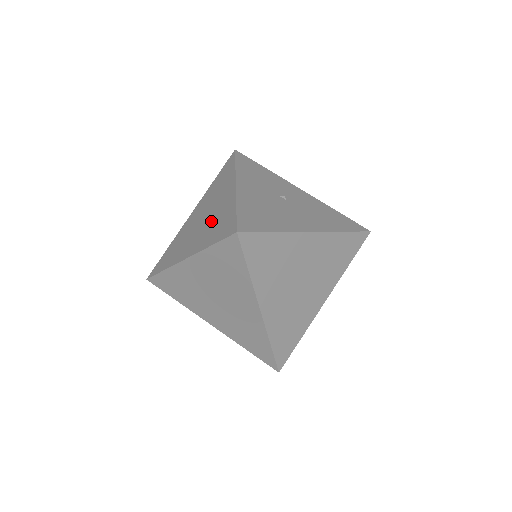
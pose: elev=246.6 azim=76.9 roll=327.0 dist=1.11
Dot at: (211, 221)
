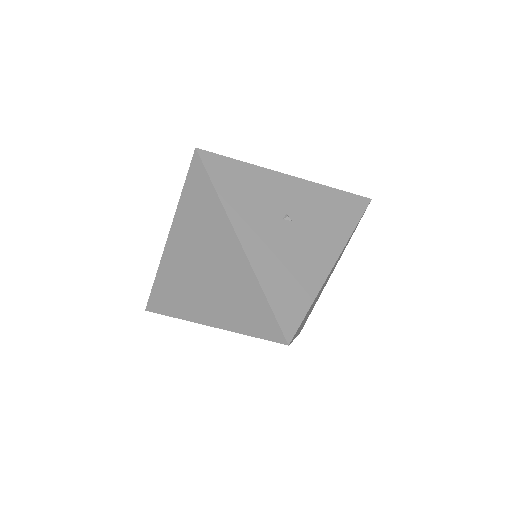
Dot at: (224, 288)
